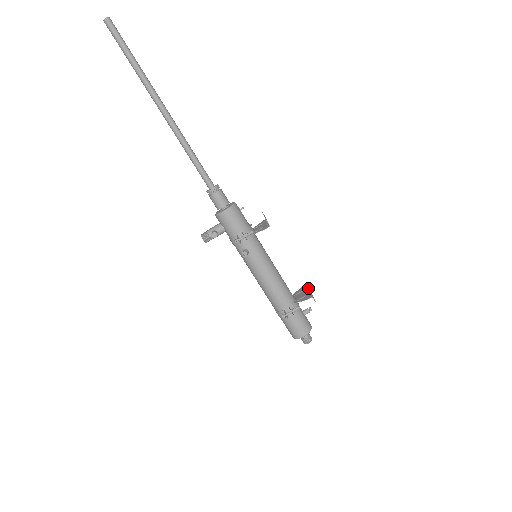
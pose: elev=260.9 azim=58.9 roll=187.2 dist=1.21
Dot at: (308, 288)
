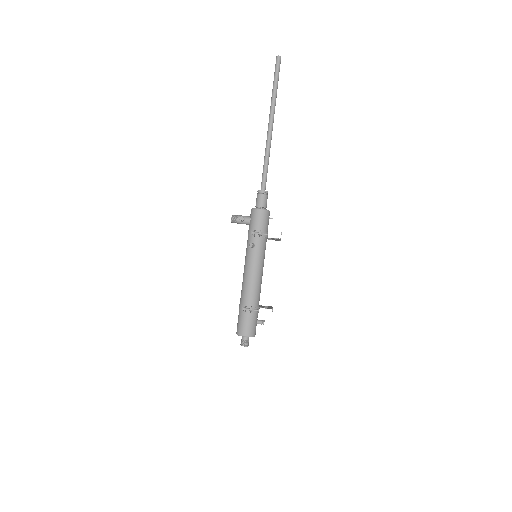
Dot at: occluded
